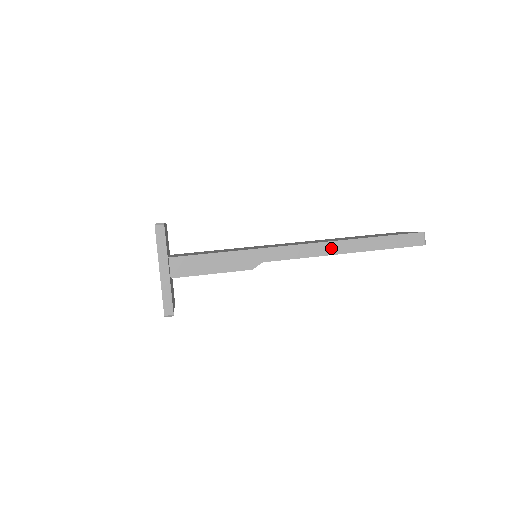
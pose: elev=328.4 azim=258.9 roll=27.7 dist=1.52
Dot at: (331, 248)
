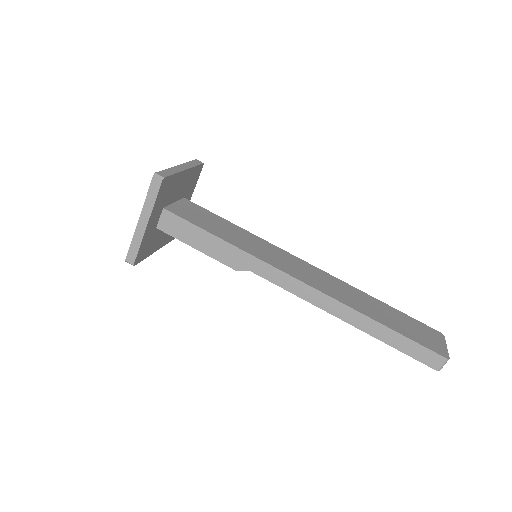
Dot at: (328, 304)
